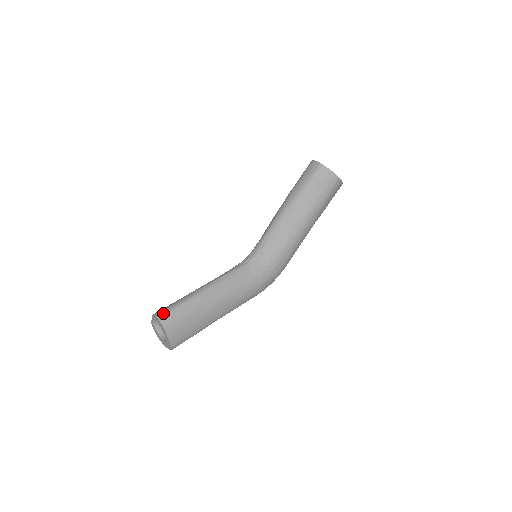
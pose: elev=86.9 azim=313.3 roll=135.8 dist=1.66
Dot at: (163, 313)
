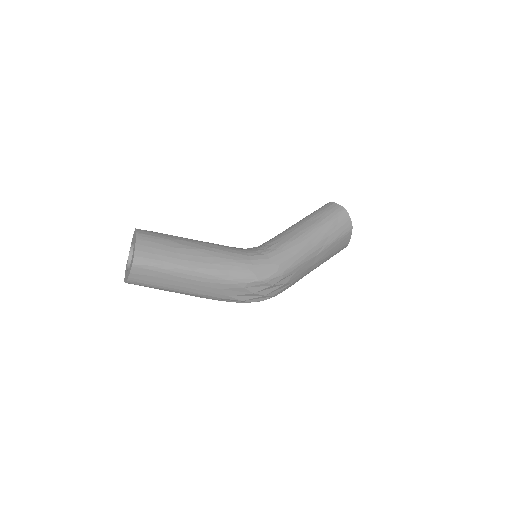
Dot at: (143, 230)
